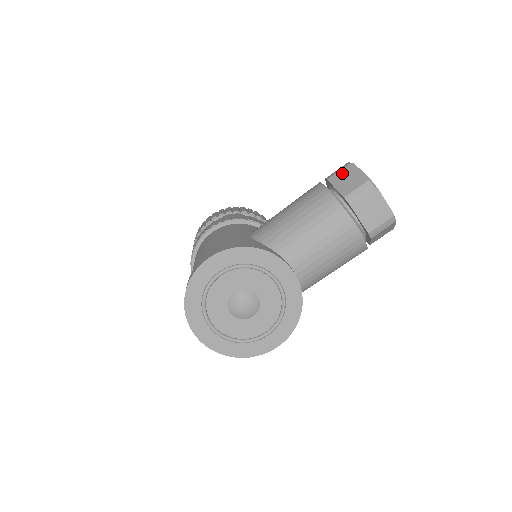
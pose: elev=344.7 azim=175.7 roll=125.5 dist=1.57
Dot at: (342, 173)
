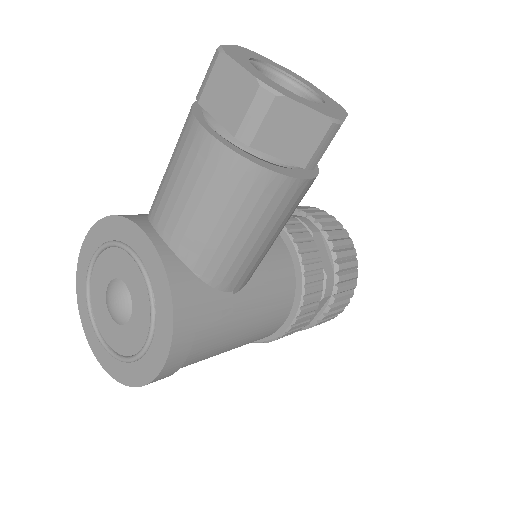
Dot at: occluded
